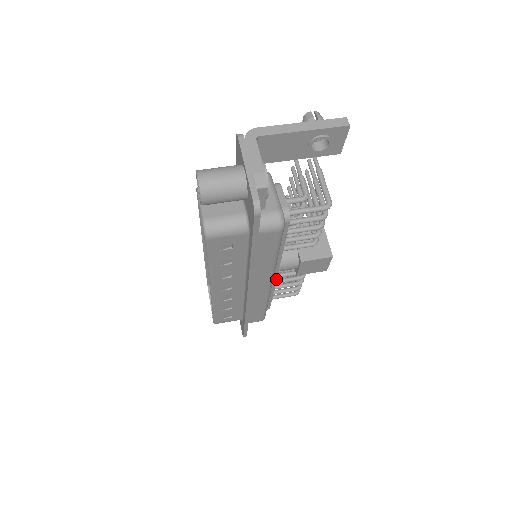
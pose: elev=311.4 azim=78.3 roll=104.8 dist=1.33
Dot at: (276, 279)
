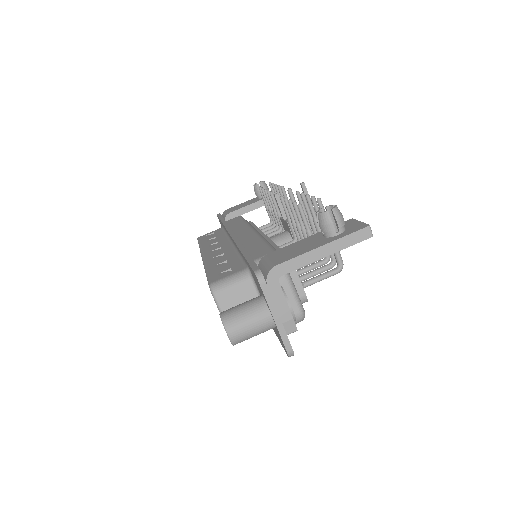
Dot at: occluded
